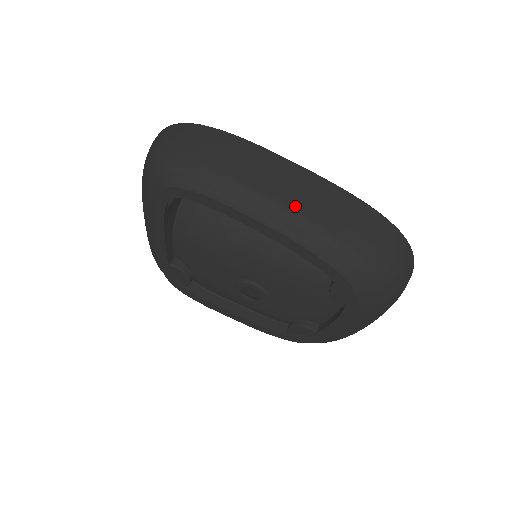
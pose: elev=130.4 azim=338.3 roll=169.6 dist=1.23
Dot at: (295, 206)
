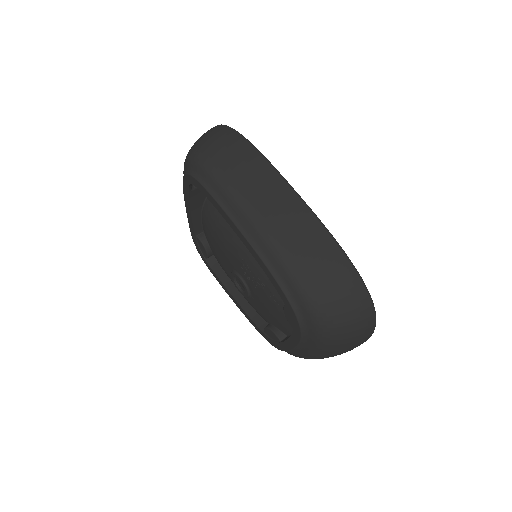
Dot at: (270, 226)
